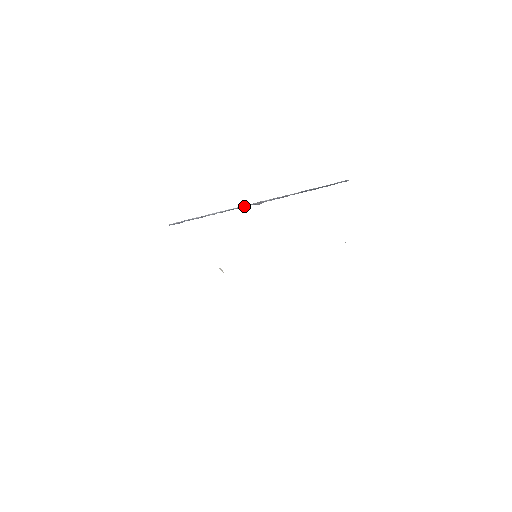
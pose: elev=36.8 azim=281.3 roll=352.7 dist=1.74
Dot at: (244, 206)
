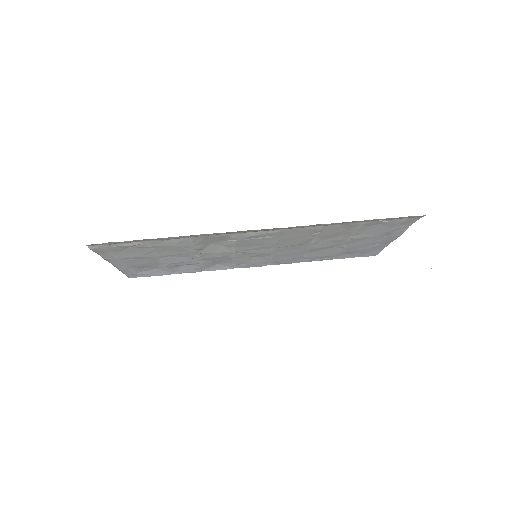
Dot at: occluded
